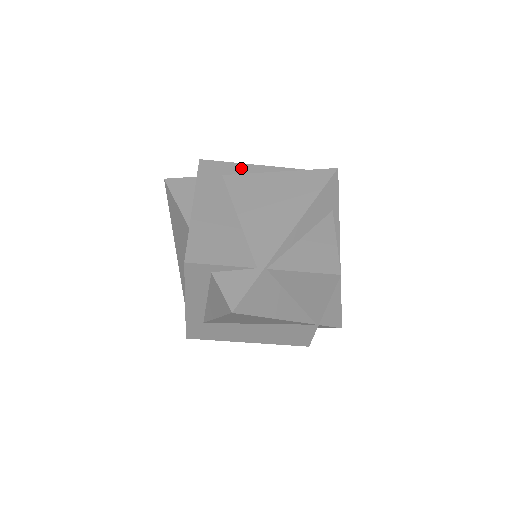
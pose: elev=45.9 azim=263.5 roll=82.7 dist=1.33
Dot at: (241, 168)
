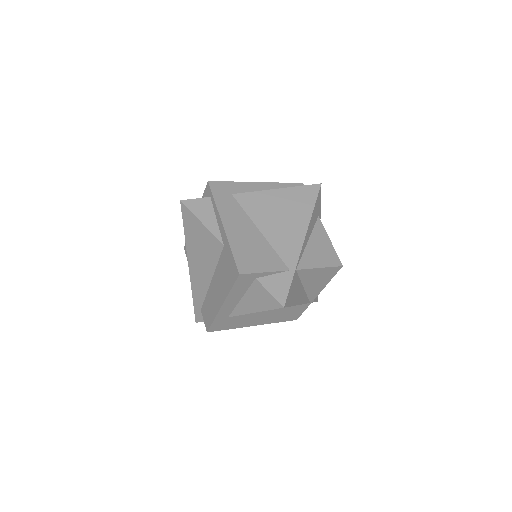
Dot at: (243, 186)
